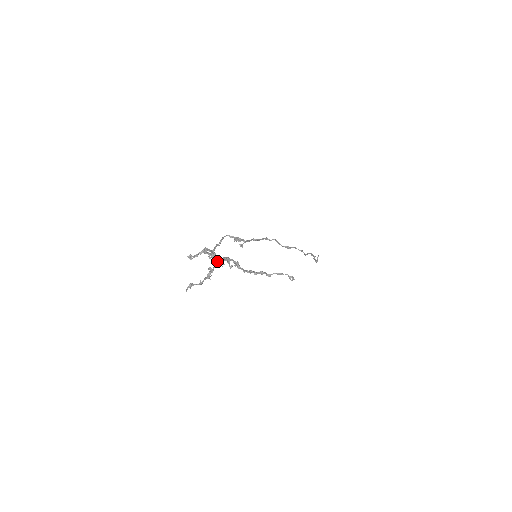
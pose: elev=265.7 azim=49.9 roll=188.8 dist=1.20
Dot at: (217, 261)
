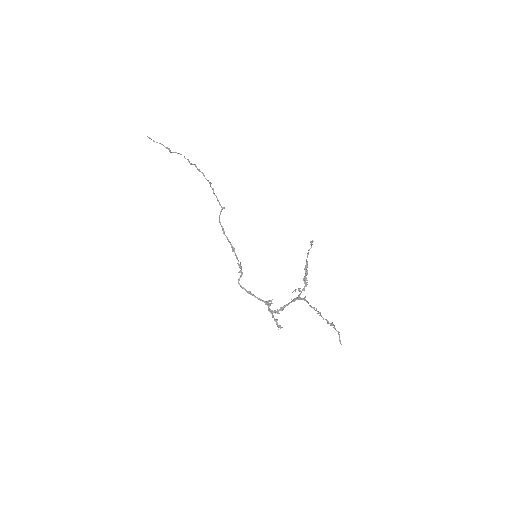
Dot at: occluded
